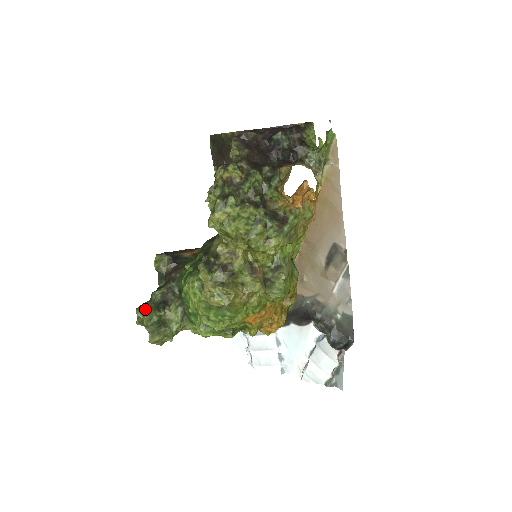
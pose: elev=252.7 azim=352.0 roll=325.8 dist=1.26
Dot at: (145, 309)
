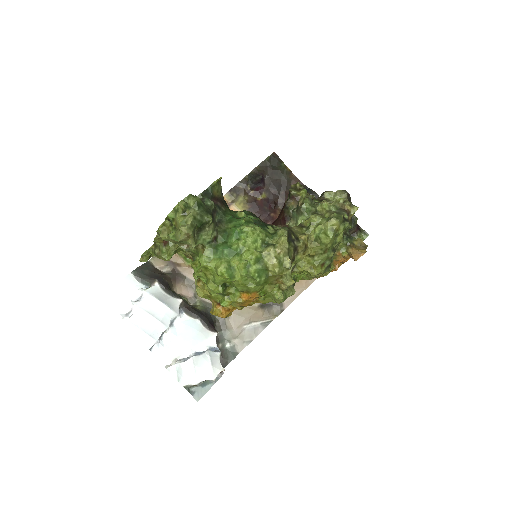
Dot at: (200, 203)
